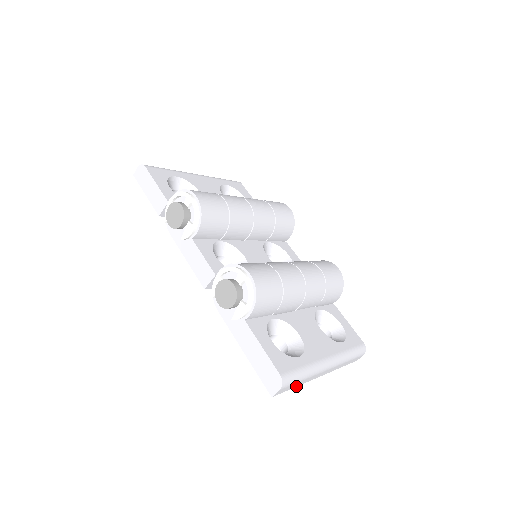
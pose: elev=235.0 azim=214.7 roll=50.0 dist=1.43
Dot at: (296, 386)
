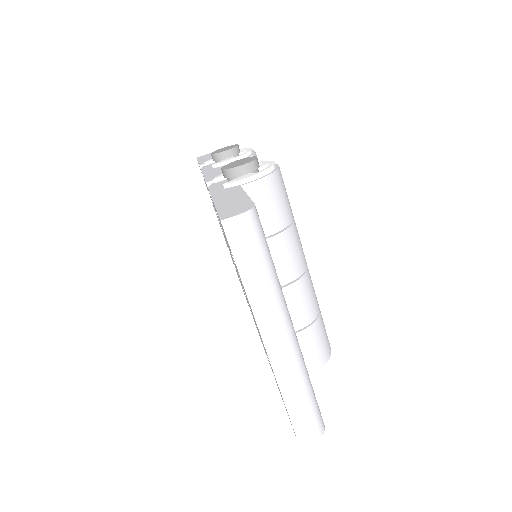
Dot at: (243, 281)
